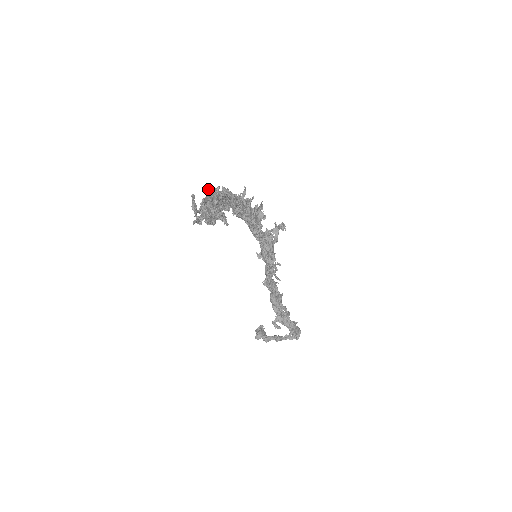
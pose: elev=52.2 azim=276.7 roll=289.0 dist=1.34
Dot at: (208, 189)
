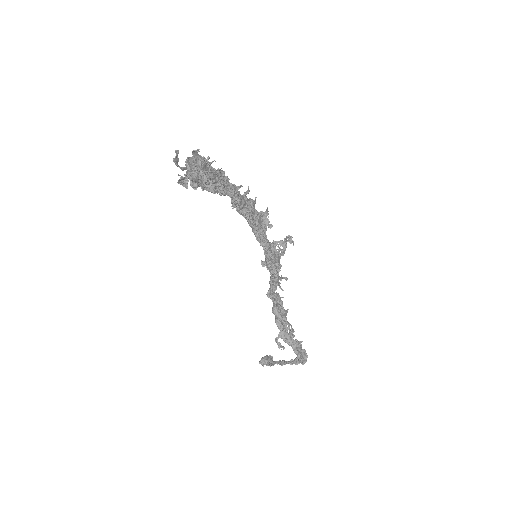
Dot at: (194, 150)
